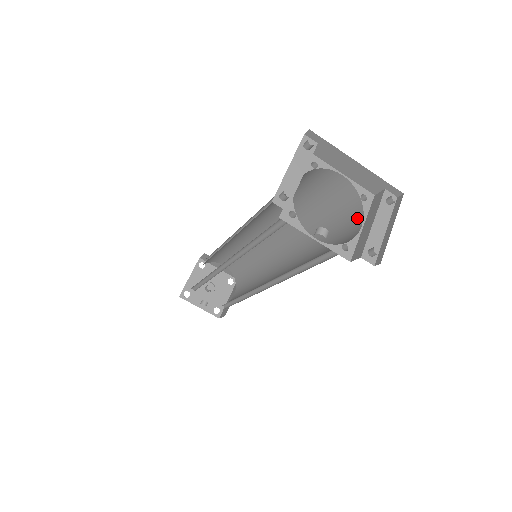
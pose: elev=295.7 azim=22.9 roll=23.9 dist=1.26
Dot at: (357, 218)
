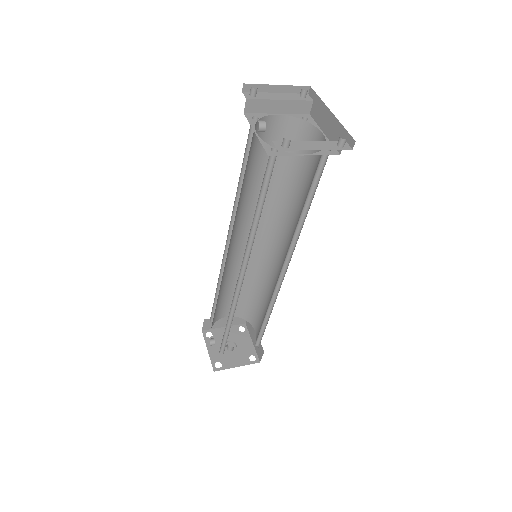
Dot at: occluded
